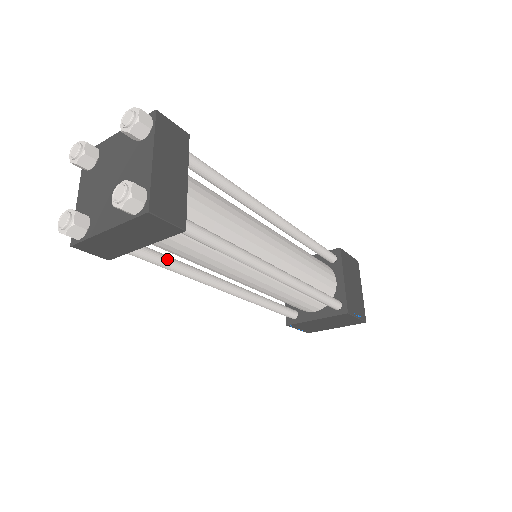
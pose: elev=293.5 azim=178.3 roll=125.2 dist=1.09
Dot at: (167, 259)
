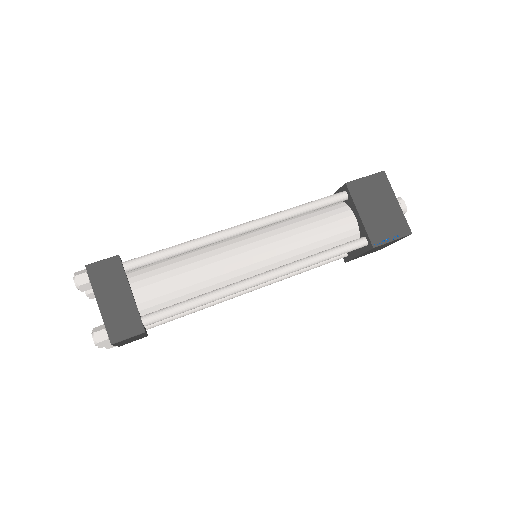
Dot at: occluded
